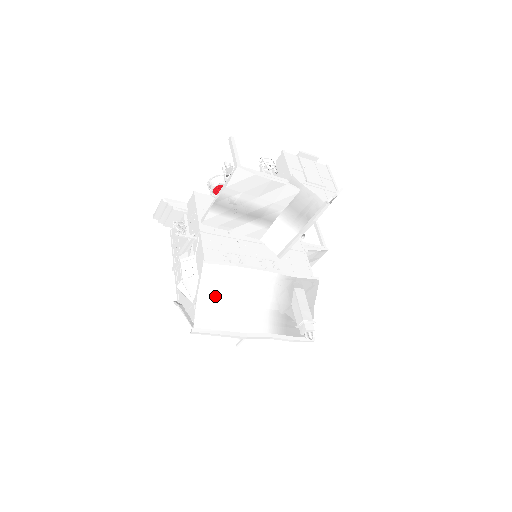
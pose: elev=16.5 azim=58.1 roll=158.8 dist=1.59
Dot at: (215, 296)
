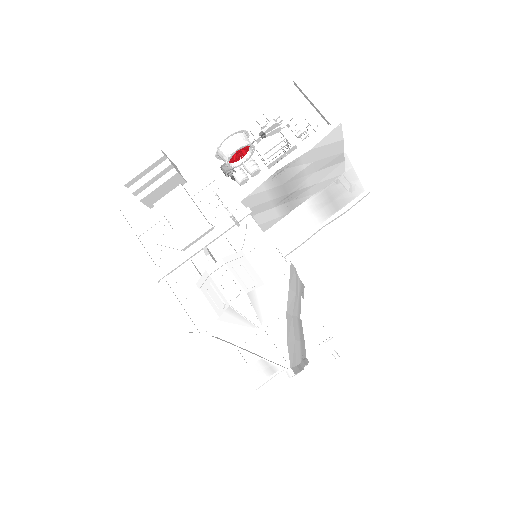
Dot at: (289, 314)
